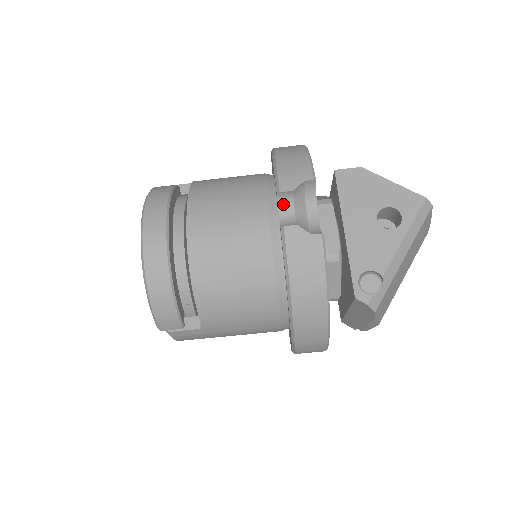
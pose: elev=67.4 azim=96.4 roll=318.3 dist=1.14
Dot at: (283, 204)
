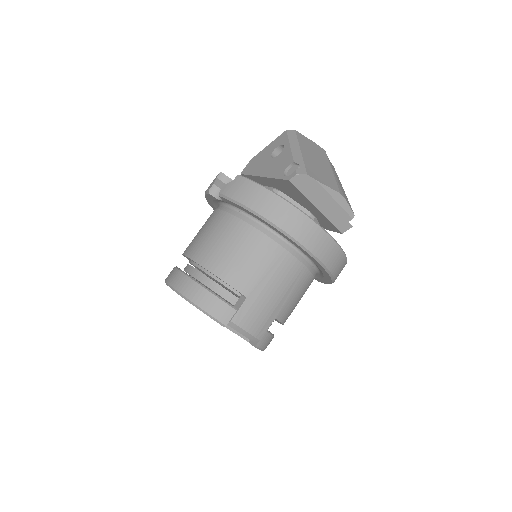
Dot at: (218, 195)
